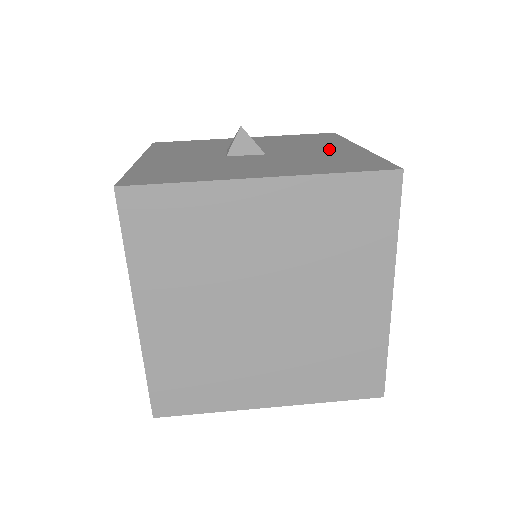
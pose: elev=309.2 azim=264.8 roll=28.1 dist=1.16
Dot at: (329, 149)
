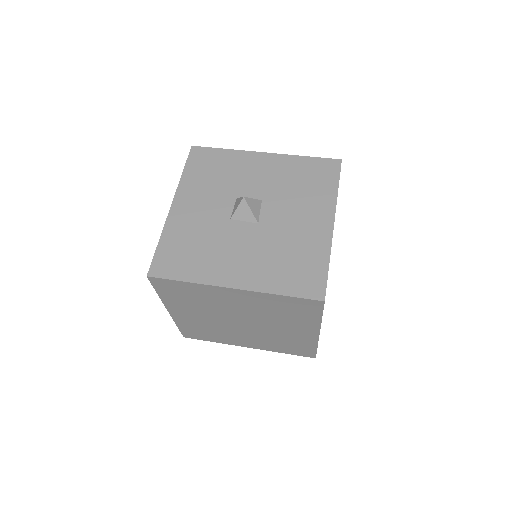
Dot at: (307, 224)
